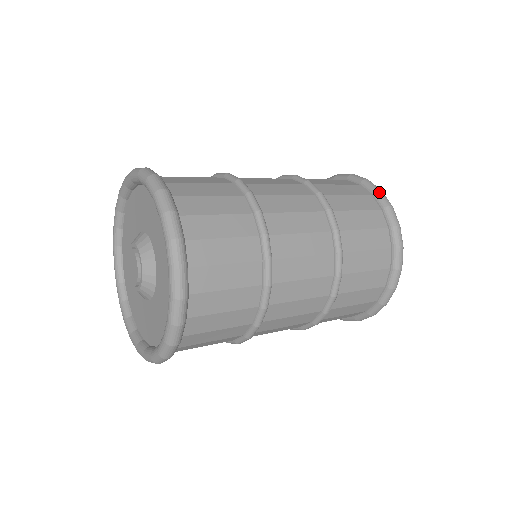
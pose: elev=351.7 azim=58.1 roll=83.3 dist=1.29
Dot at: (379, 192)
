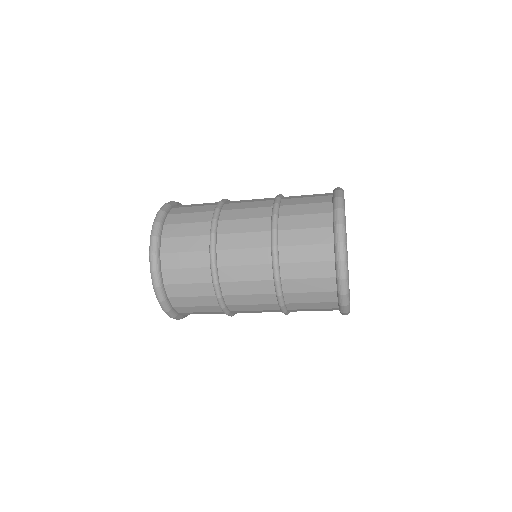
Dot at: (337, 227)
